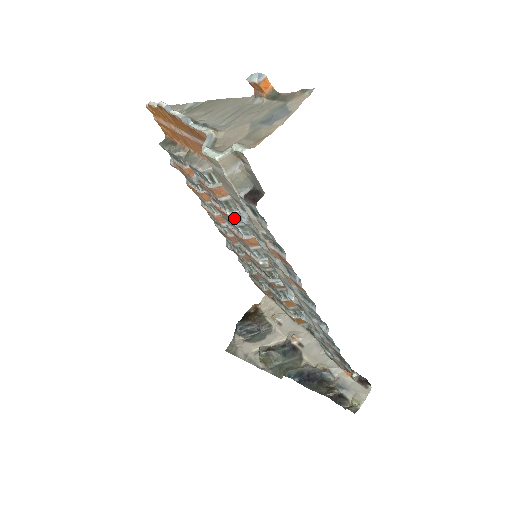
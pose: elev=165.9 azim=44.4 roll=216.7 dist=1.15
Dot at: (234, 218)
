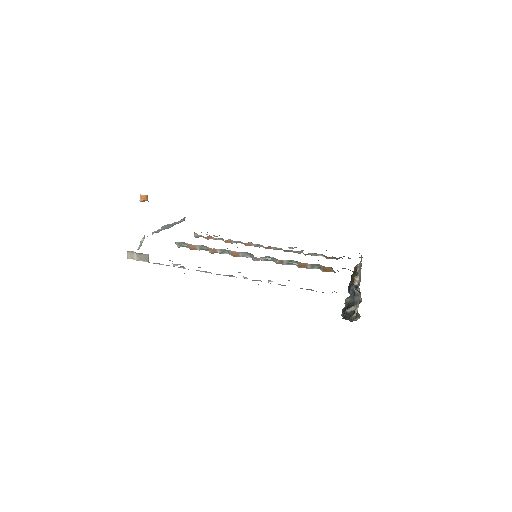
Dot at: occluded
